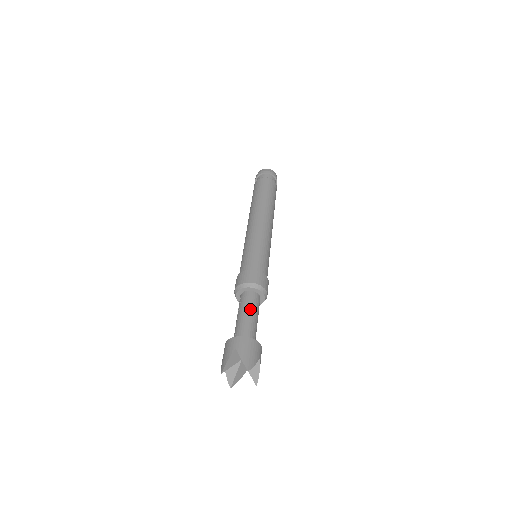
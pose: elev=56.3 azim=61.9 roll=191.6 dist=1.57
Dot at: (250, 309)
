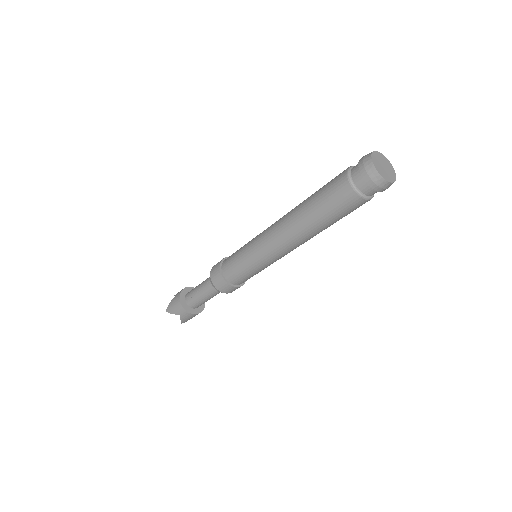
Dot at: (210, 297)
